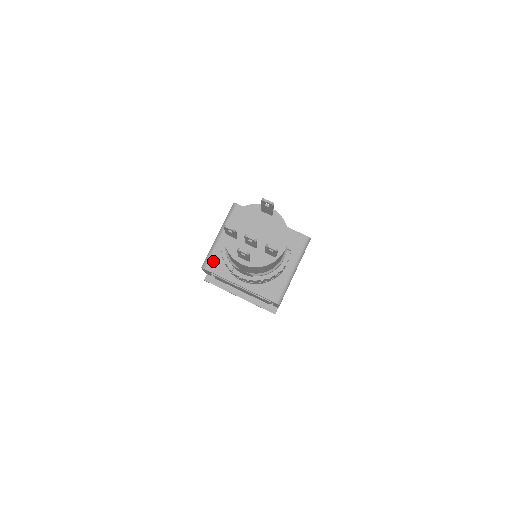
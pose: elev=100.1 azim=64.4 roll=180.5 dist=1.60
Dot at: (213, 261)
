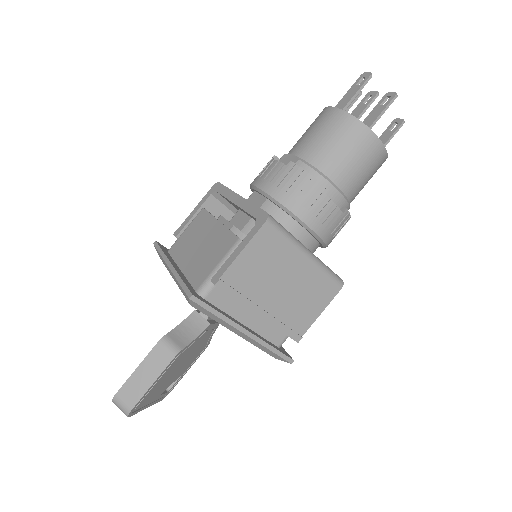
Dot at: occluded
